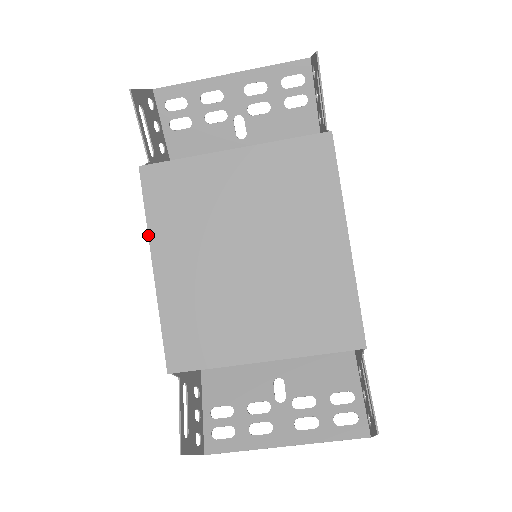
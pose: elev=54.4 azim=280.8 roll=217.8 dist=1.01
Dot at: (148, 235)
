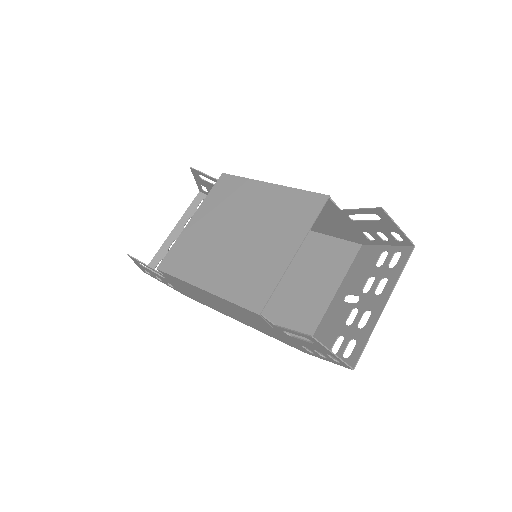
Dot at: (186, 282)
